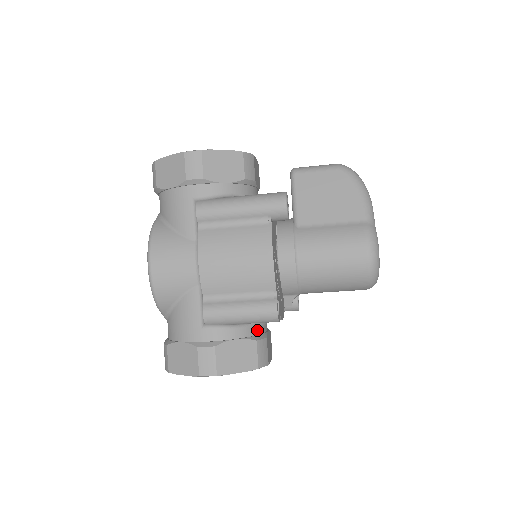
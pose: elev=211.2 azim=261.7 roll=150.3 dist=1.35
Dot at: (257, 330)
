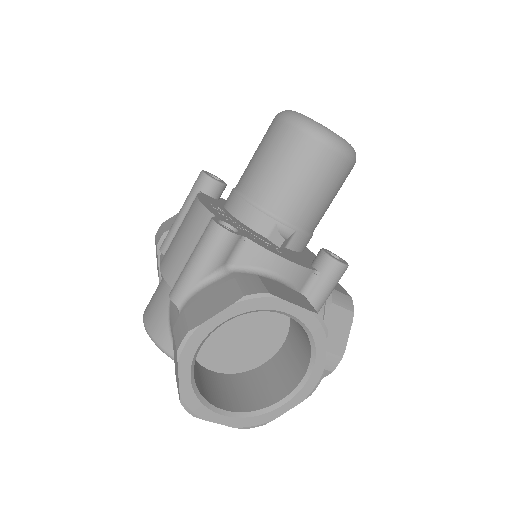
Dot at: occluded
